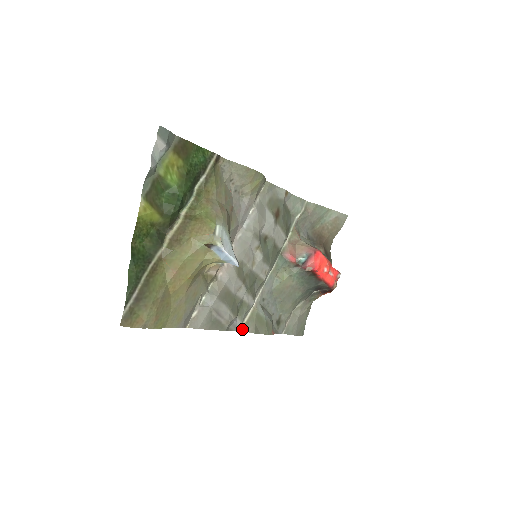
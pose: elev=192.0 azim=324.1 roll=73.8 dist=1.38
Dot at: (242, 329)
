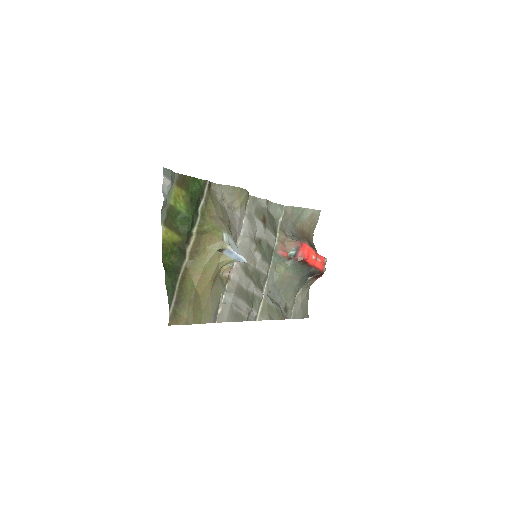
Dot at: (258, 319)
